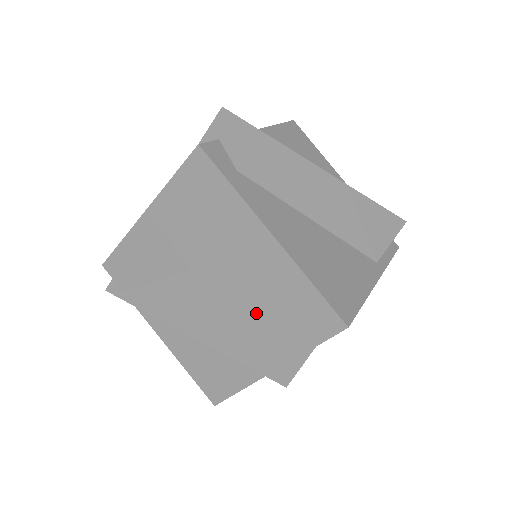
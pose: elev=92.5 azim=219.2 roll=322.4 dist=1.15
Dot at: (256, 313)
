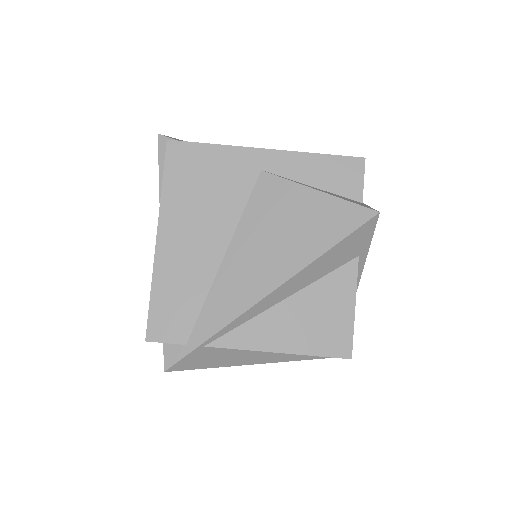
Dot at: (307, 201)
